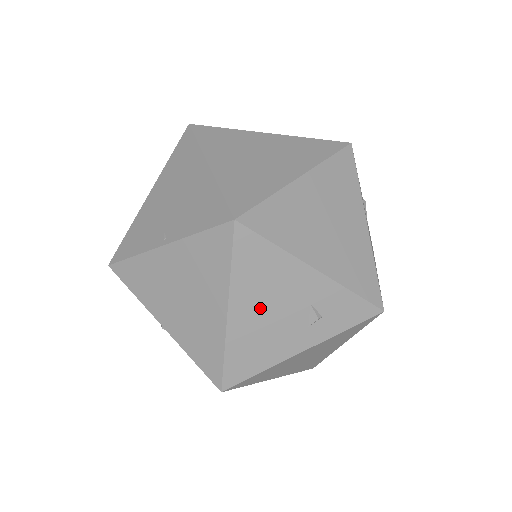
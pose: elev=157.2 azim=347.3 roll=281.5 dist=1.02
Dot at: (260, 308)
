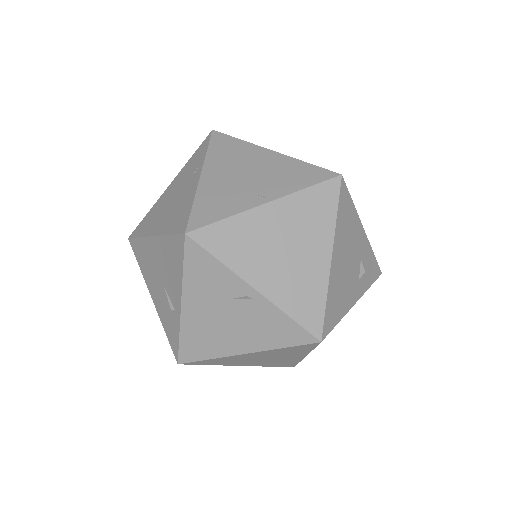
Dot at: (344, 256)
